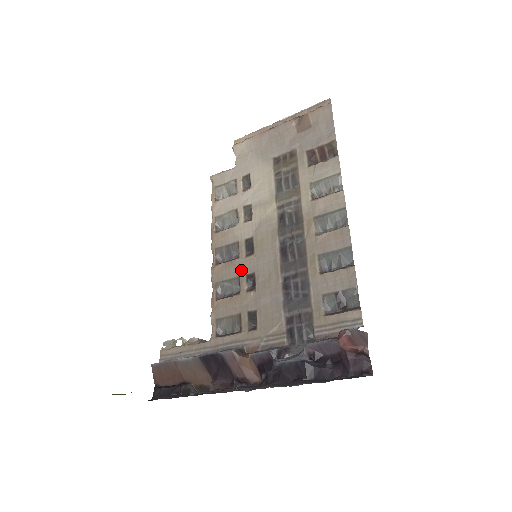
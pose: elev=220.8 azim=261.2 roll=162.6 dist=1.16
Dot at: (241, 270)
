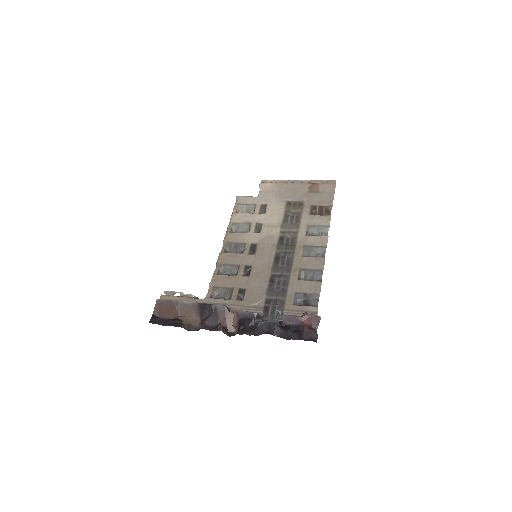
Dot at: (242, 261)
